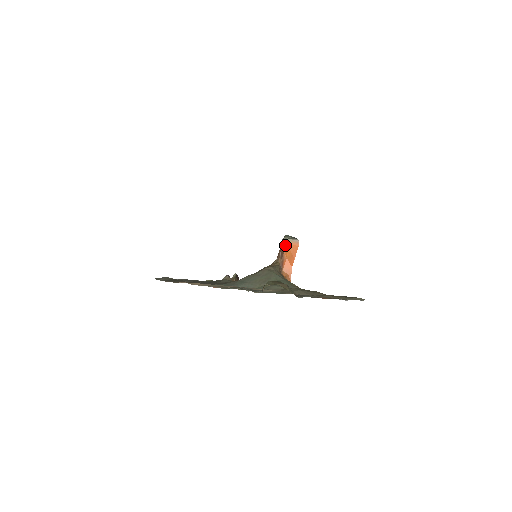
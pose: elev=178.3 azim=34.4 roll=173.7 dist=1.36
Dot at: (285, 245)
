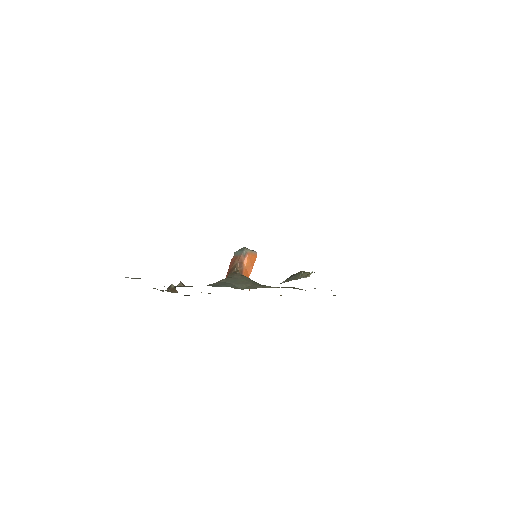
Dot at: (246, 255)
